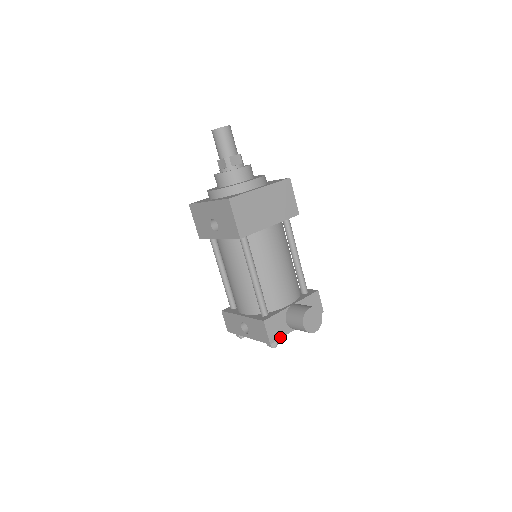
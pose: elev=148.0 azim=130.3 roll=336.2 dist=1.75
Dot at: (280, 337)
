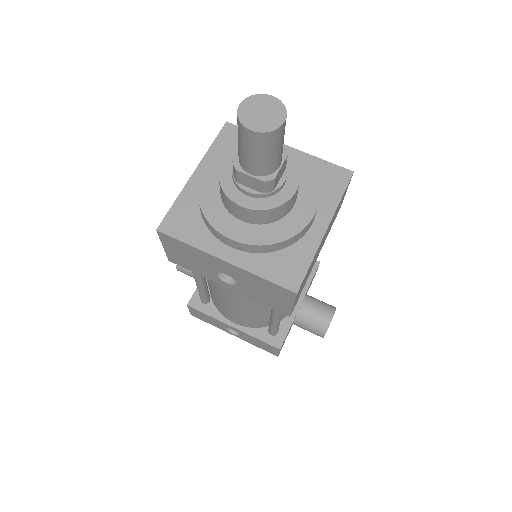
Dot at: occluded
